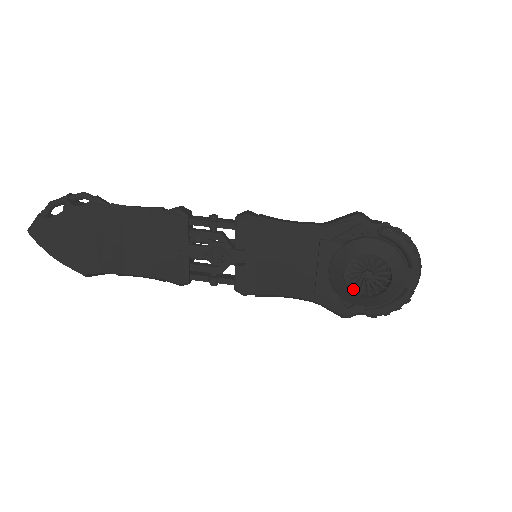
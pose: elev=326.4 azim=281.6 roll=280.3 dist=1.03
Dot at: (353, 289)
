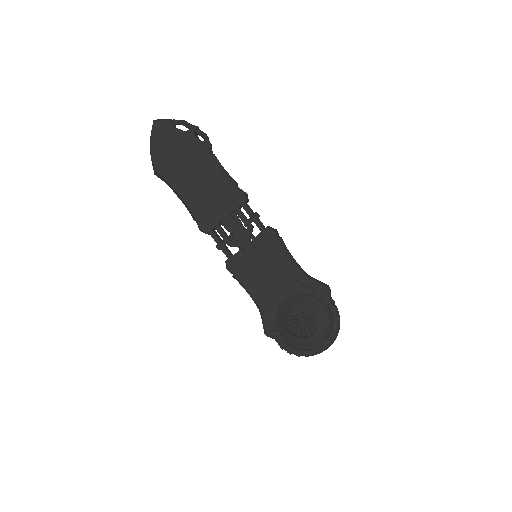
Dot at: (287, 321)
